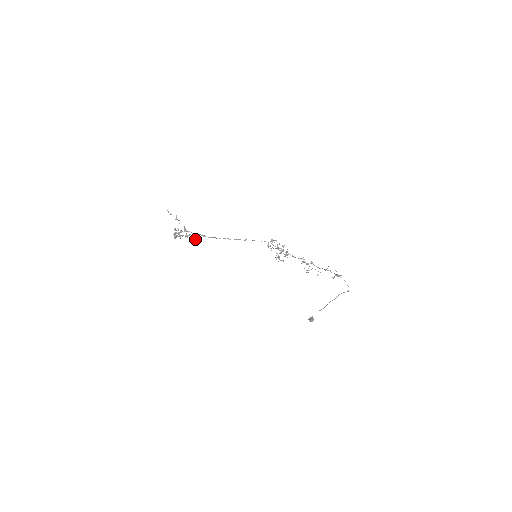
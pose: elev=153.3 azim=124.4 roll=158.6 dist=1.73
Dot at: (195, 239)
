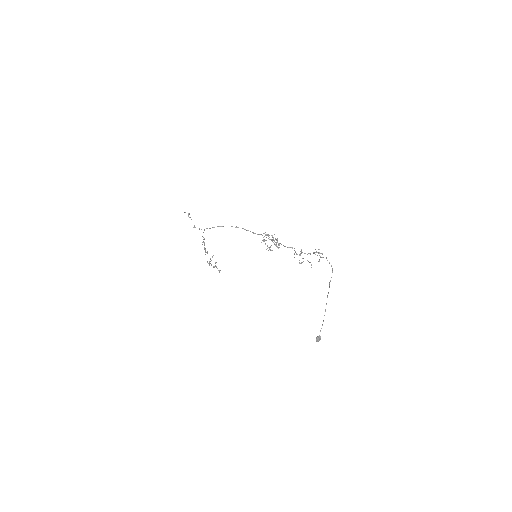
Dot at: (202, 236)
